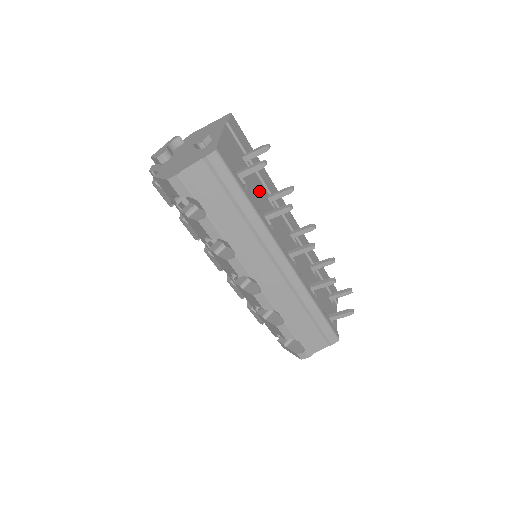
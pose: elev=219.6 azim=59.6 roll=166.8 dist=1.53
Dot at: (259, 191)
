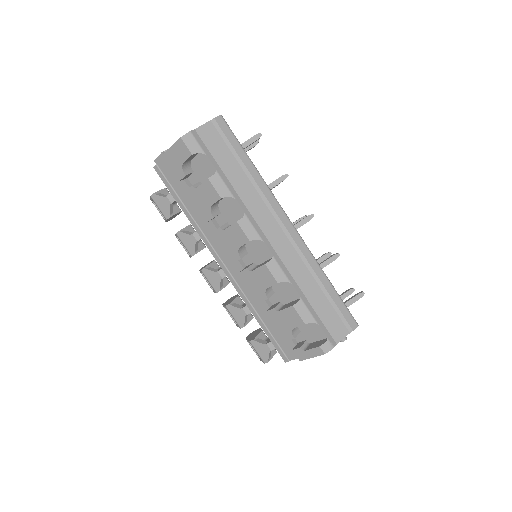
Dot at: occluded
